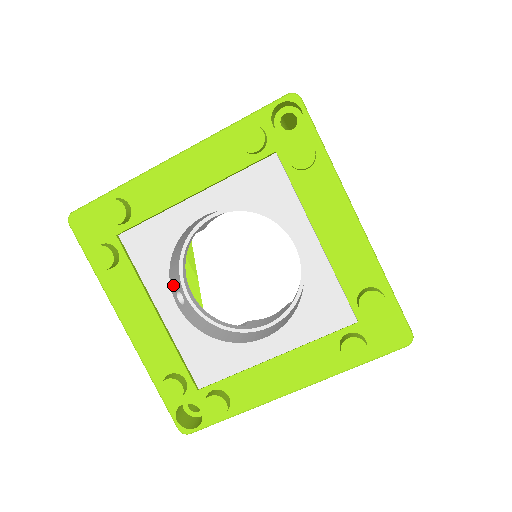
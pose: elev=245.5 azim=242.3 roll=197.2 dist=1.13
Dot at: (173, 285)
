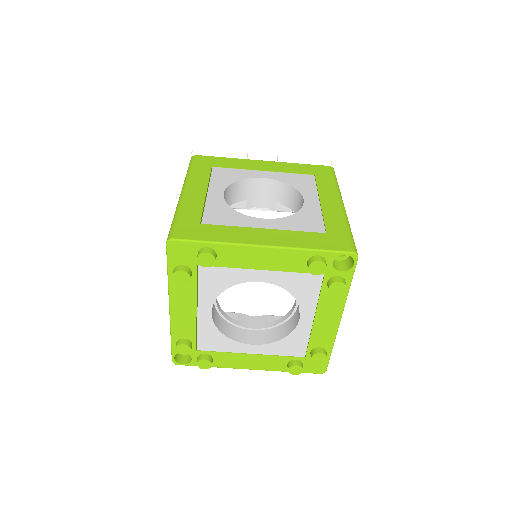
Dot at: occluded
